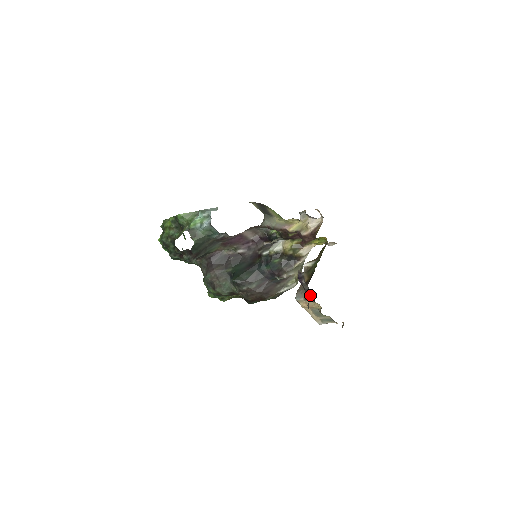
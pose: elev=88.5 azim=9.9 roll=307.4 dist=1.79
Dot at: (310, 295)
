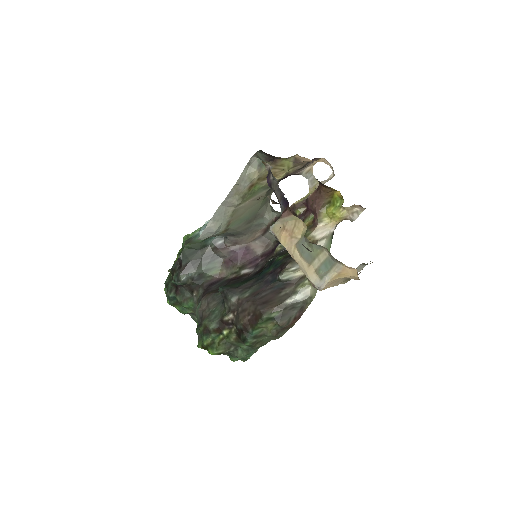
Dot at: (283, 201)
